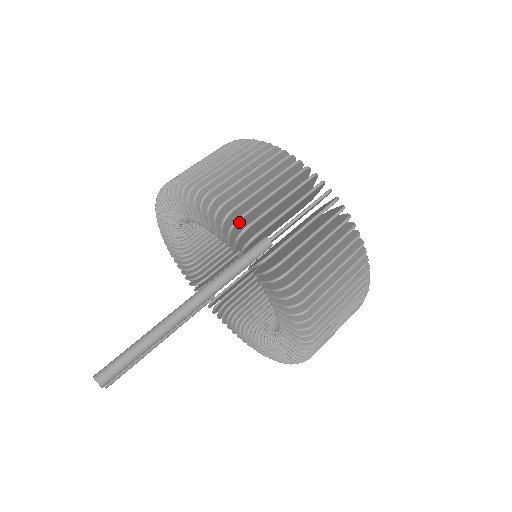
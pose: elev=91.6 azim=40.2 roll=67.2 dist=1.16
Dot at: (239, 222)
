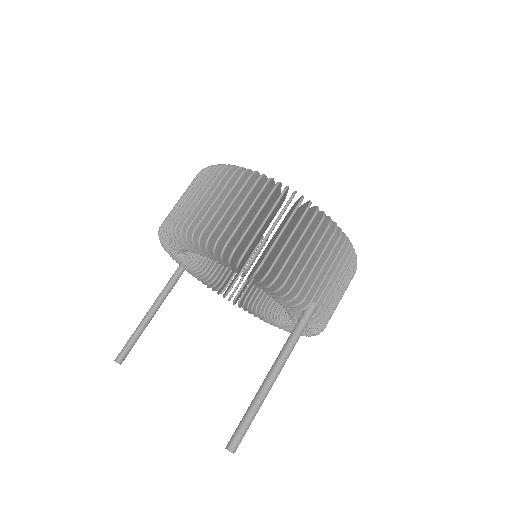
Dot at: (296, 296)
